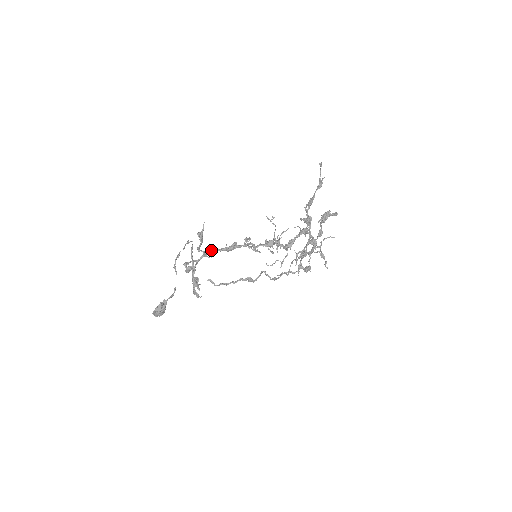
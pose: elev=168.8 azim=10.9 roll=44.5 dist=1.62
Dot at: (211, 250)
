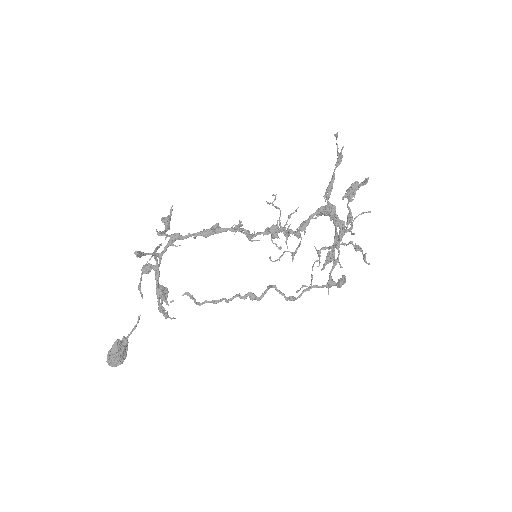
Dot at: (179, 234)
